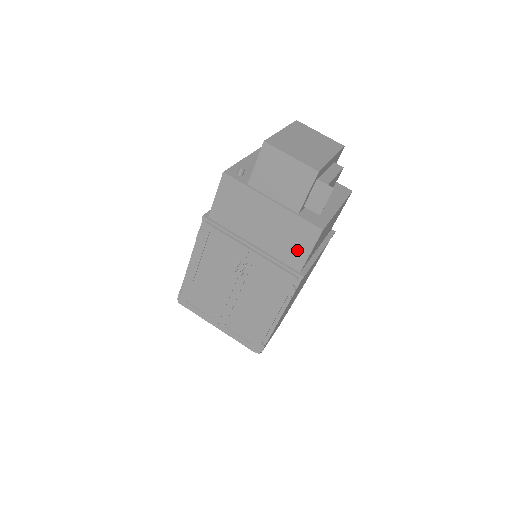
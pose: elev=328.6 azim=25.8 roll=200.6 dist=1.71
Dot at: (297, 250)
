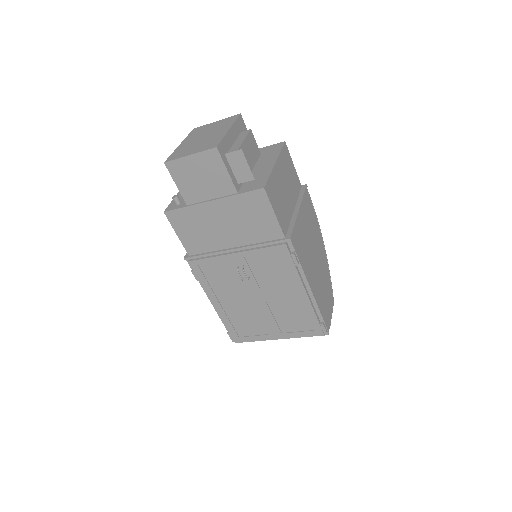
Dot at: (265, 222)
